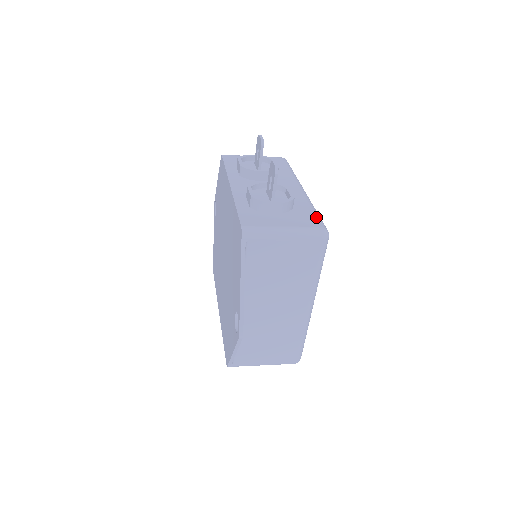
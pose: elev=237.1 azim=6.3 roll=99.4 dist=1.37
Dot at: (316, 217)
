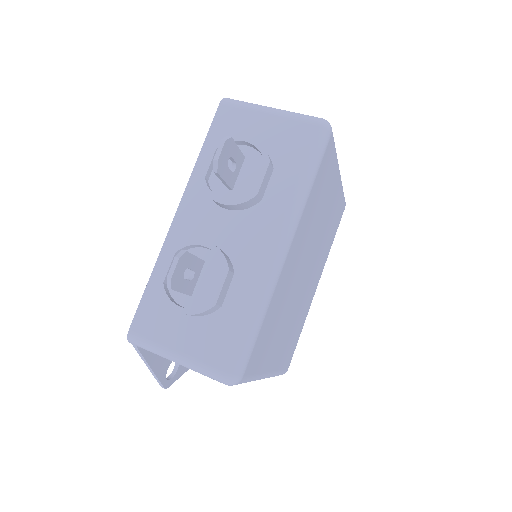
Dot at: (237, 343)
